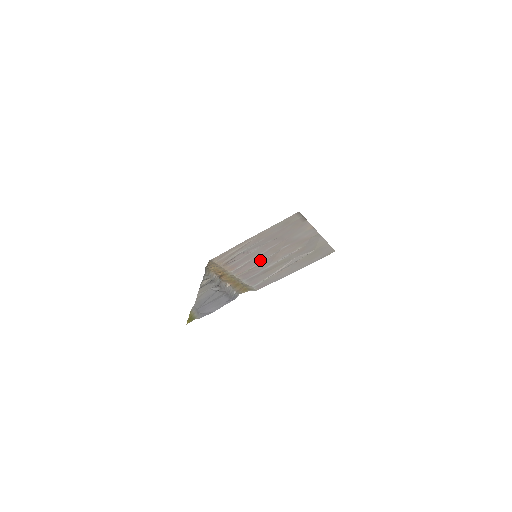
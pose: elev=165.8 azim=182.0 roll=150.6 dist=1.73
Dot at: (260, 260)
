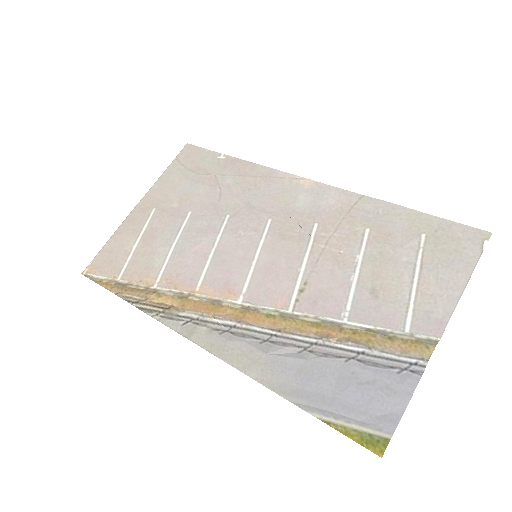
Dot at: (293, 265)
